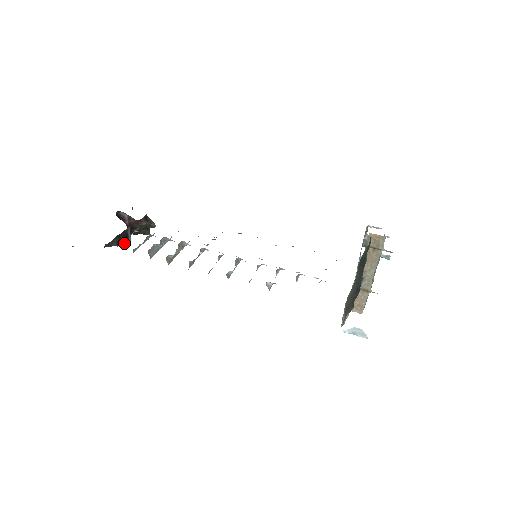
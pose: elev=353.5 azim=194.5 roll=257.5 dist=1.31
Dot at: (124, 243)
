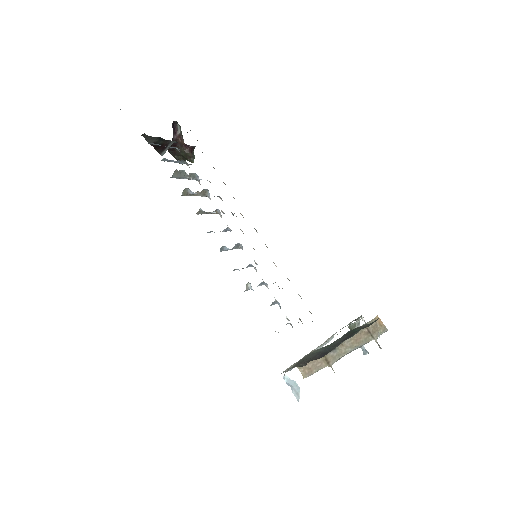
Dot at: (158, 150)
